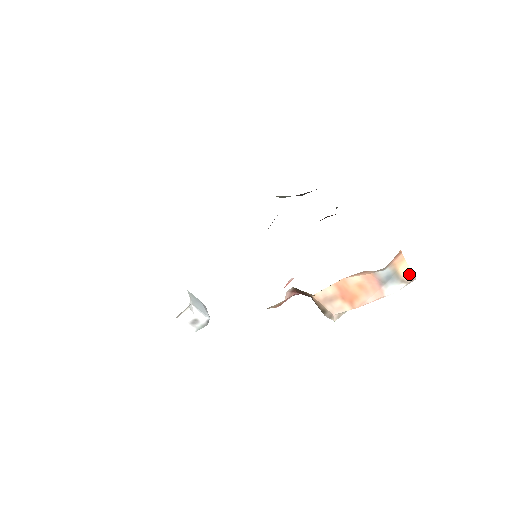
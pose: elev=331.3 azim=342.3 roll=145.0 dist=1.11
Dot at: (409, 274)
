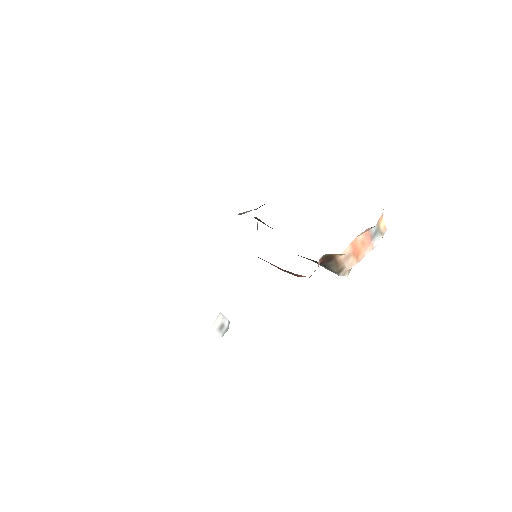
Dot at: (384, 228)
